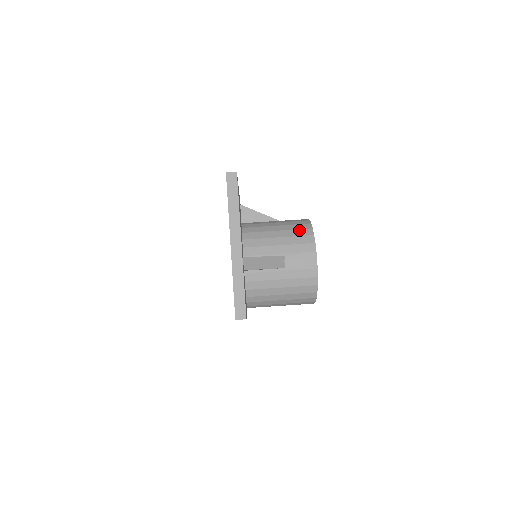
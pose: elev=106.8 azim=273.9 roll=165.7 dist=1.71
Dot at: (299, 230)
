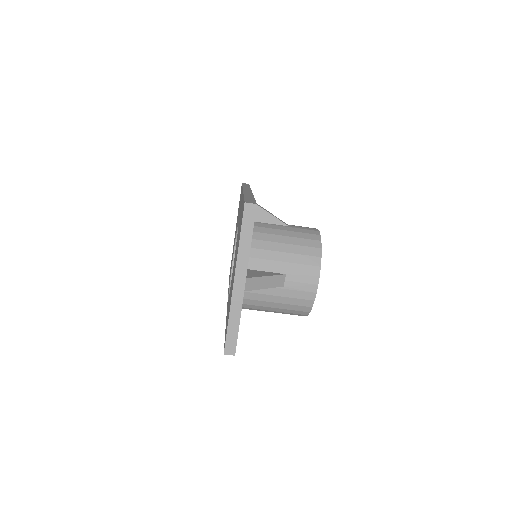
Dot at: (307, 248)
